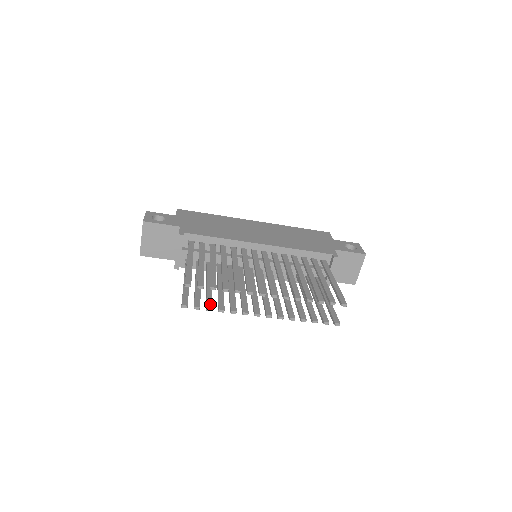
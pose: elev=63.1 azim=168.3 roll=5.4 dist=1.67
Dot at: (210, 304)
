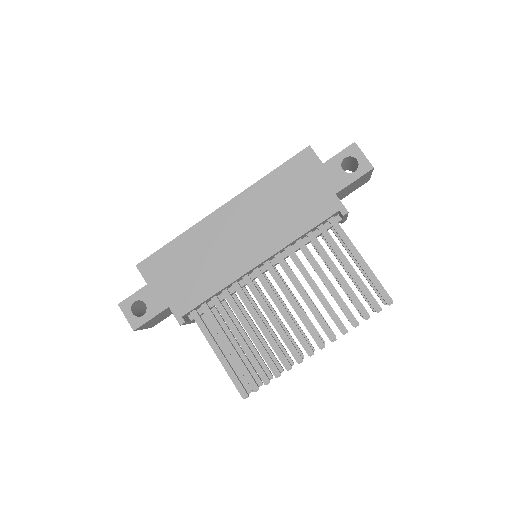
Dot at: (267, 372)
